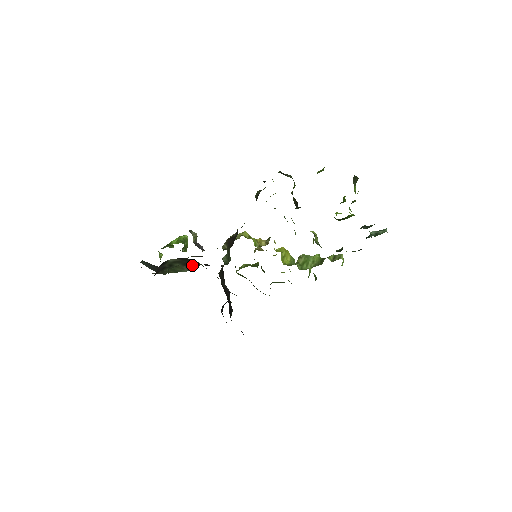
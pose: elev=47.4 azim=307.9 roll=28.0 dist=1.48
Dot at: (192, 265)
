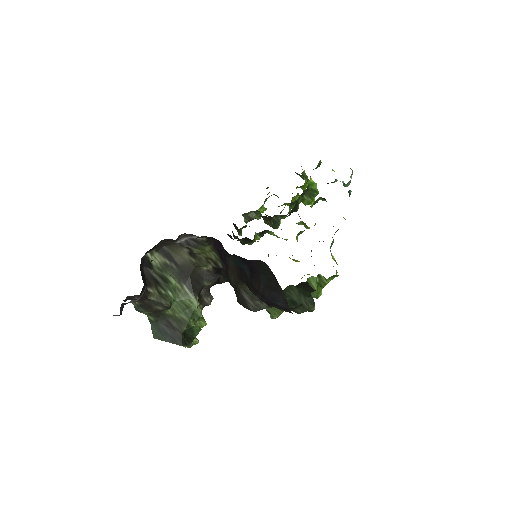
Dot at: (190, 279)
